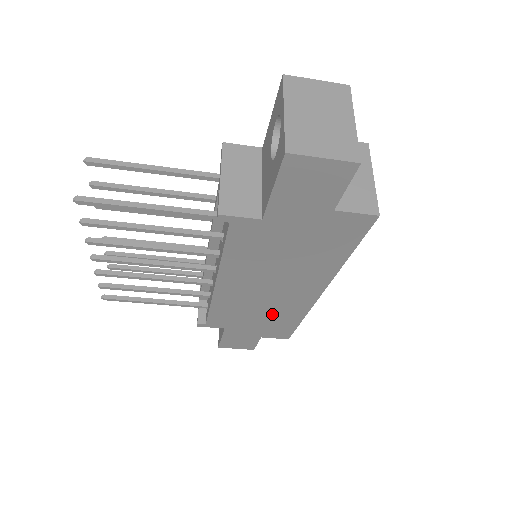
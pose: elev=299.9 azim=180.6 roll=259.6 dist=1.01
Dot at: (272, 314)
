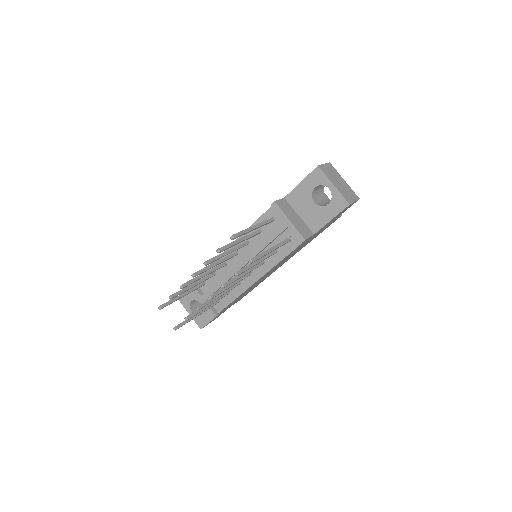
Dot at: occluded
